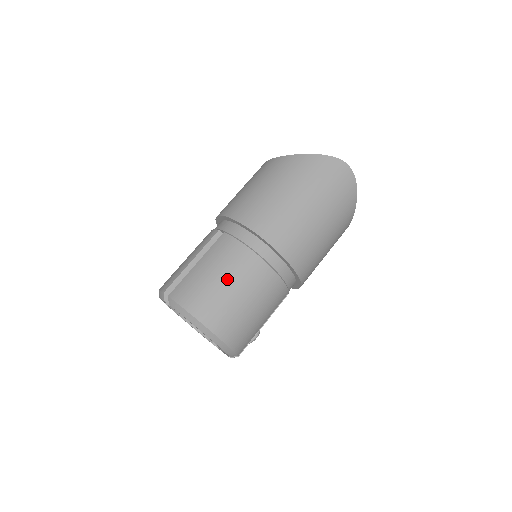
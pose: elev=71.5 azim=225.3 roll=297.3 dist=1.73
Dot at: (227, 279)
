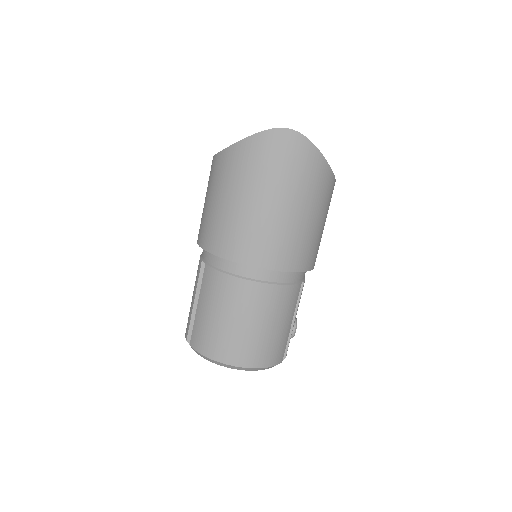
Dot at: (226, 315)
